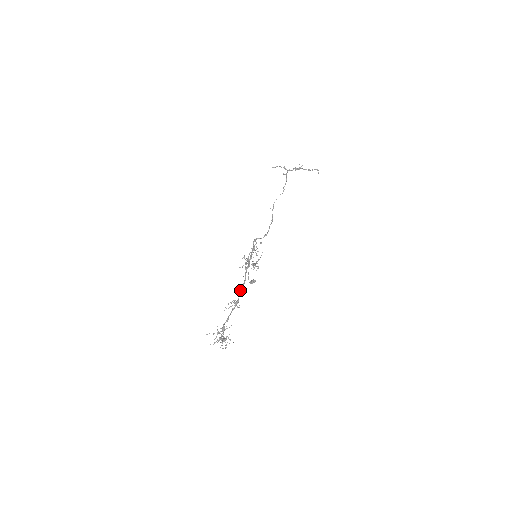
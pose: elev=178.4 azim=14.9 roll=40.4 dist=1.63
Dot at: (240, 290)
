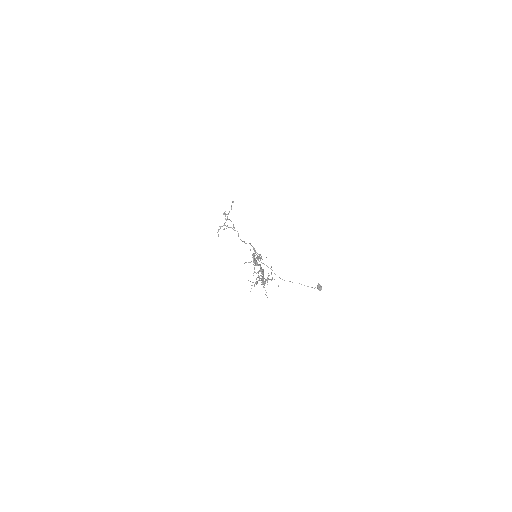
Dot at: (260, 268)
